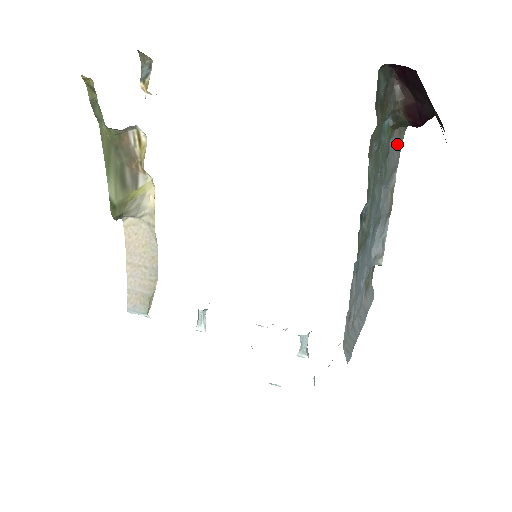
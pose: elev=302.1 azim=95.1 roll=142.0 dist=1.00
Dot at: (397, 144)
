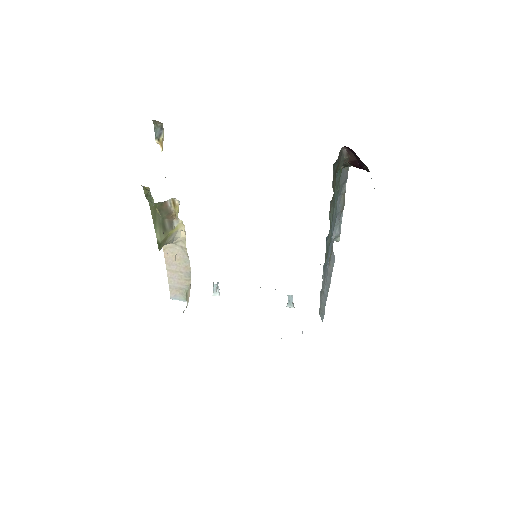
Dot at: occluded
